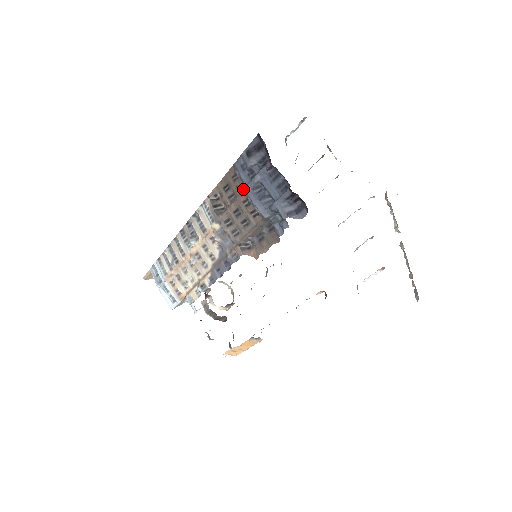
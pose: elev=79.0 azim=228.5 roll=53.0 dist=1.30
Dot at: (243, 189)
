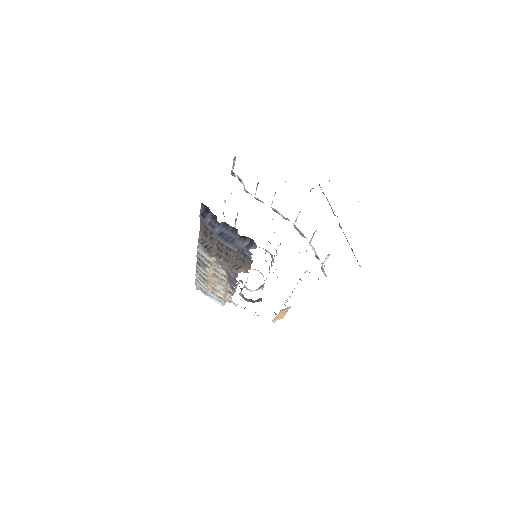
Dot at: occluded
